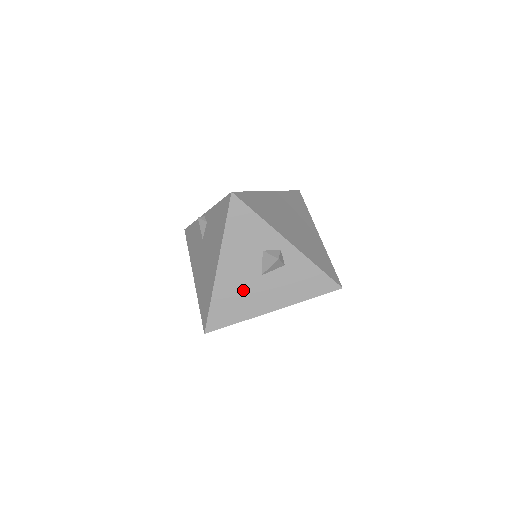
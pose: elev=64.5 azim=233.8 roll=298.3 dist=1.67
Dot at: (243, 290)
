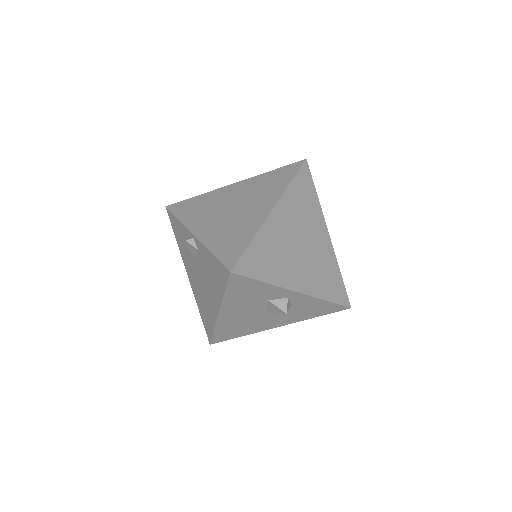
Dot at: (247, 322)
